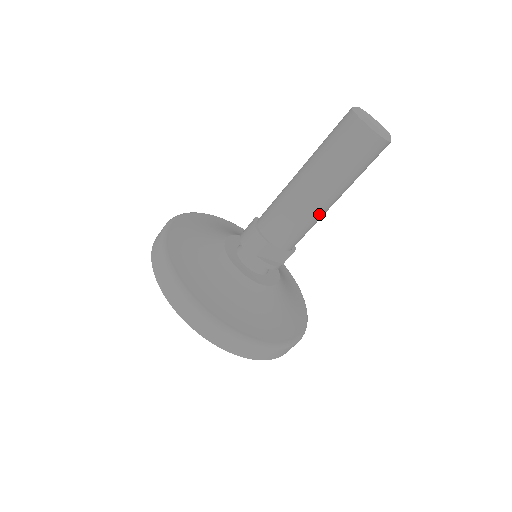
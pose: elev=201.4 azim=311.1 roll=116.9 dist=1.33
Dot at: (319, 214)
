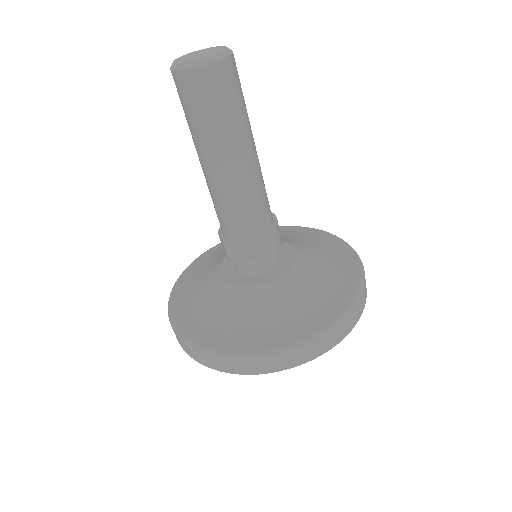
Dot at: (233, 185)
